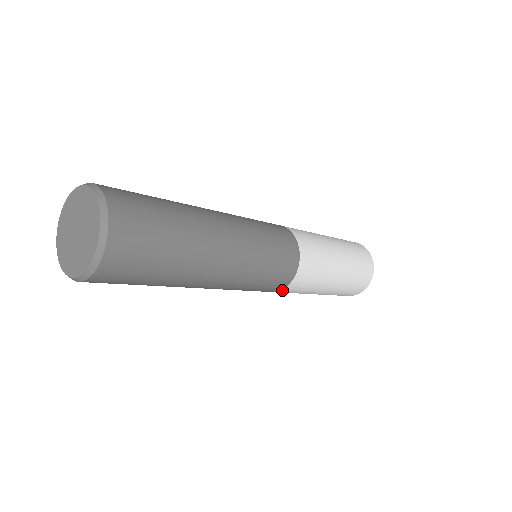
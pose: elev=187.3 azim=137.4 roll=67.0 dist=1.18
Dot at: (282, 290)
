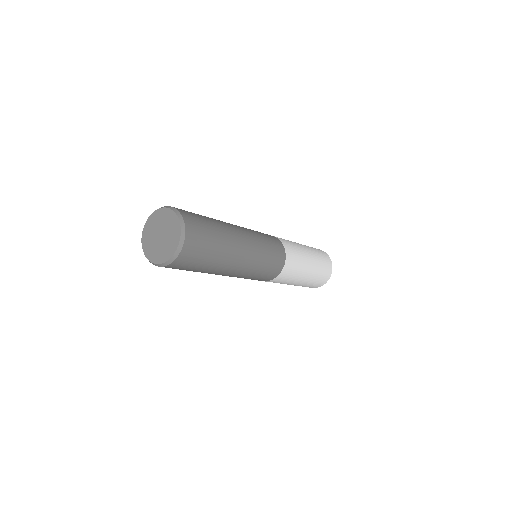
Dot at: (277, 277)
